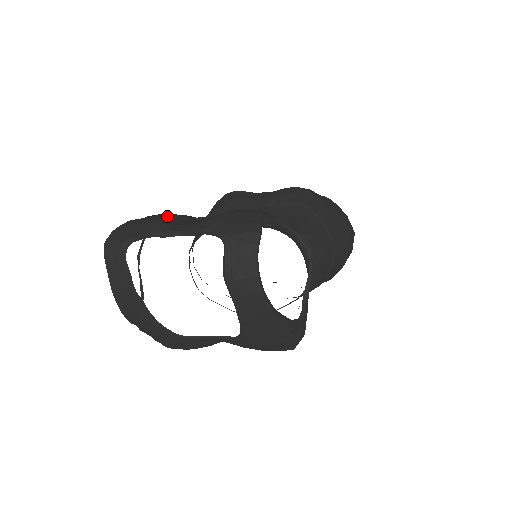
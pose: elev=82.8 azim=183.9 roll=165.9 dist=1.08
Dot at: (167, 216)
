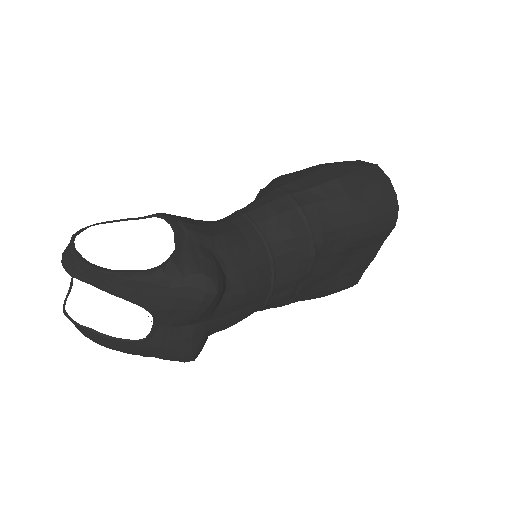
Dot at: occluded
